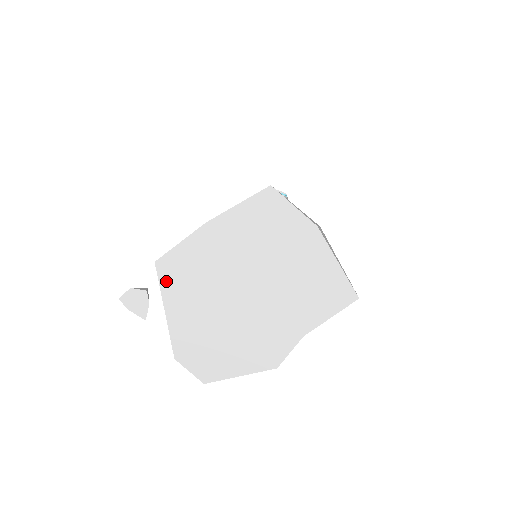
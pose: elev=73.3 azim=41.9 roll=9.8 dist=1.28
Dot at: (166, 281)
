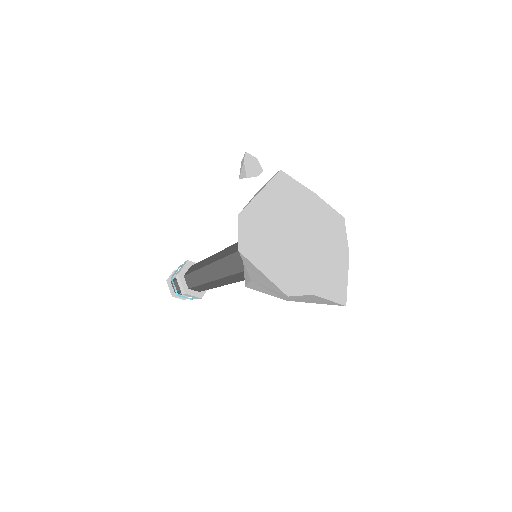
Dot at: (277, 182)
